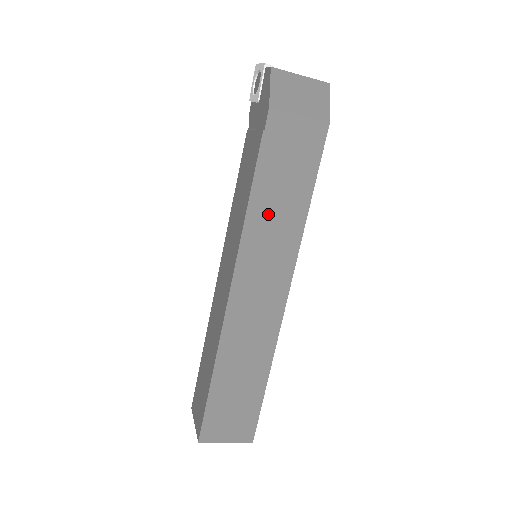
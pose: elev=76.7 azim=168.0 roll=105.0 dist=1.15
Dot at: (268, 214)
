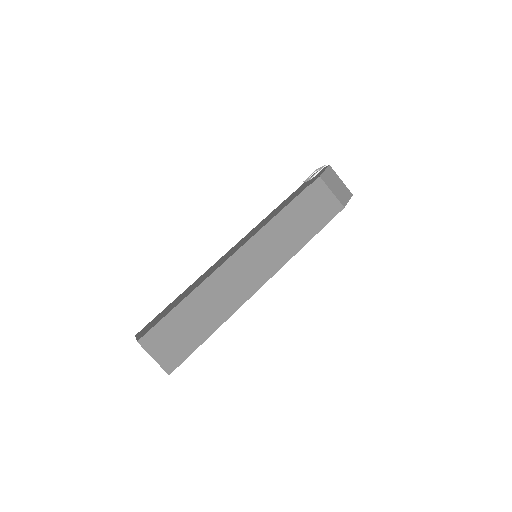
Dot at: (284, 228)
